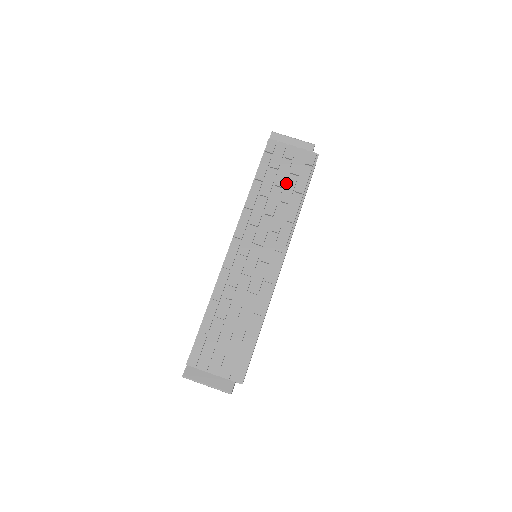
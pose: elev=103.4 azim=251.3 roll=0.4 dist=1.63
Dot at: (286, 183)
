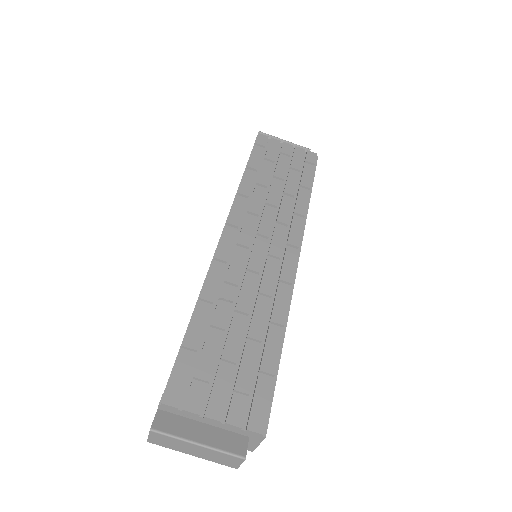
Dot at: (286, 177)
